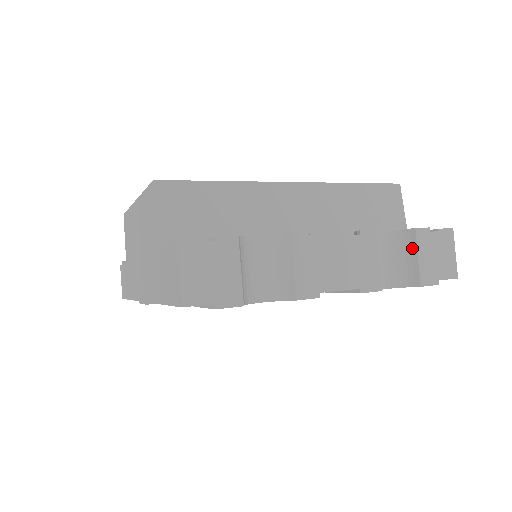
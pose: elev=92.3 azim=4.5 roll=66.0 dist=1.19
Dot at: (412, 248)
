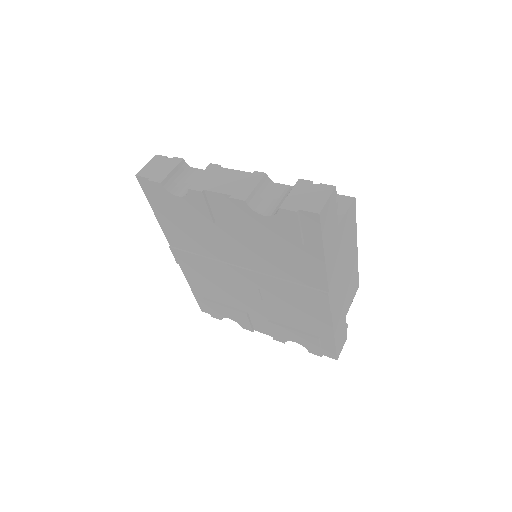
Dot at: (292, 191)
